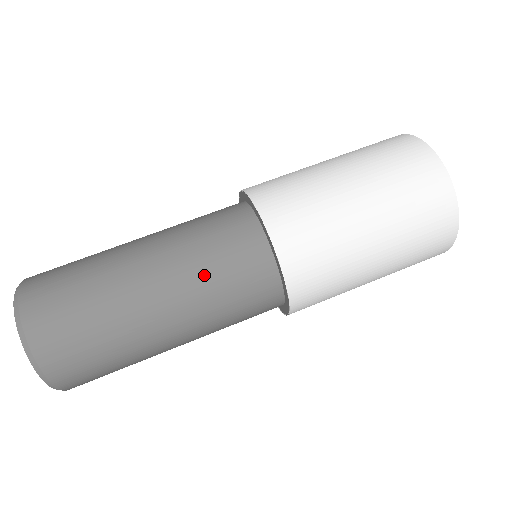
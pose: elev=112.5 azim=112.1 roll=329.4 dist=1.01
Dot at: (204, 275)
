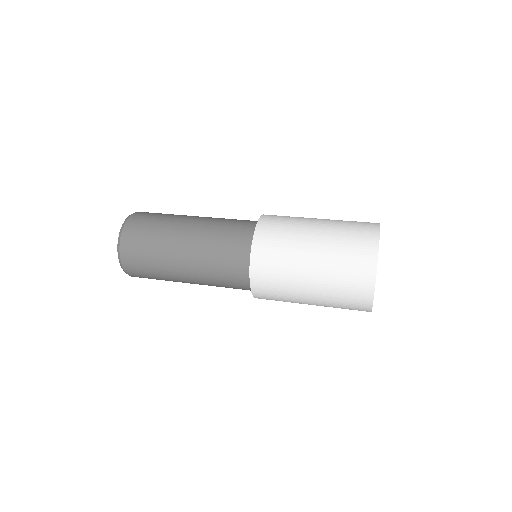
Dot at: occluded
